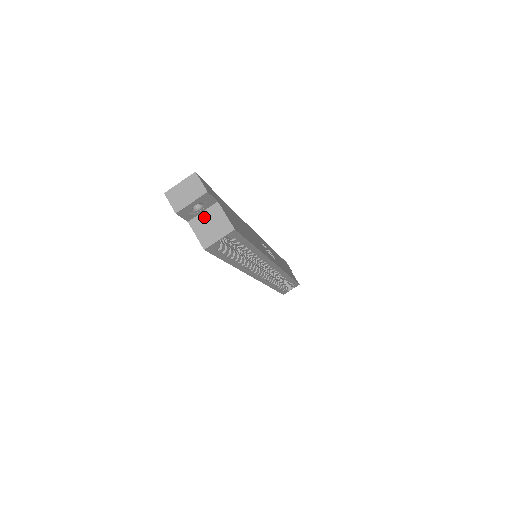
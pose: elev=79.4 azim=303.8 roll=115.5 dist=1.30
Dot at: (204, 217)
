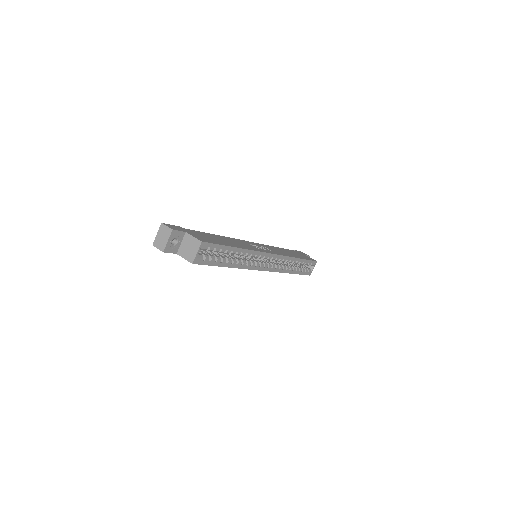
Dot at: (183, 246)
